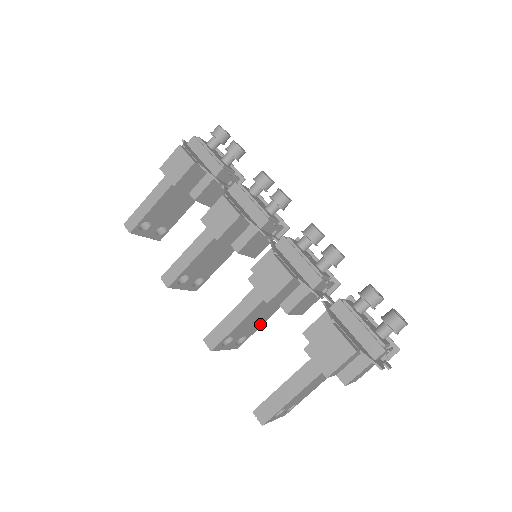
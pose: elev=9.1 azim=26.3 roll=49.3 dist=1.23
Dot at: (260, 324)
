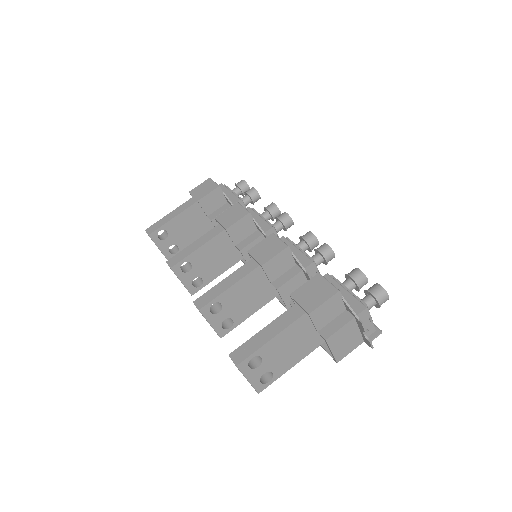
Dot at: (249, 312)
